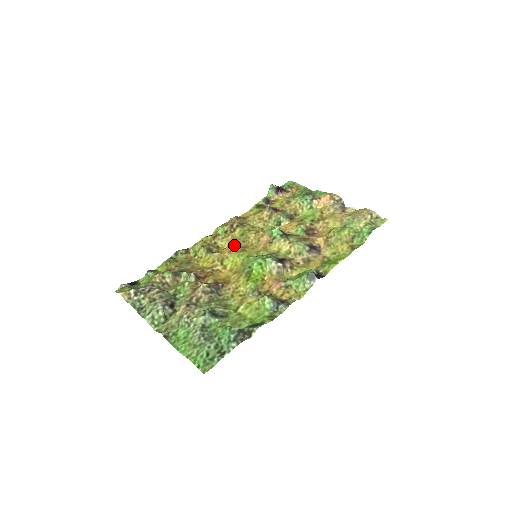
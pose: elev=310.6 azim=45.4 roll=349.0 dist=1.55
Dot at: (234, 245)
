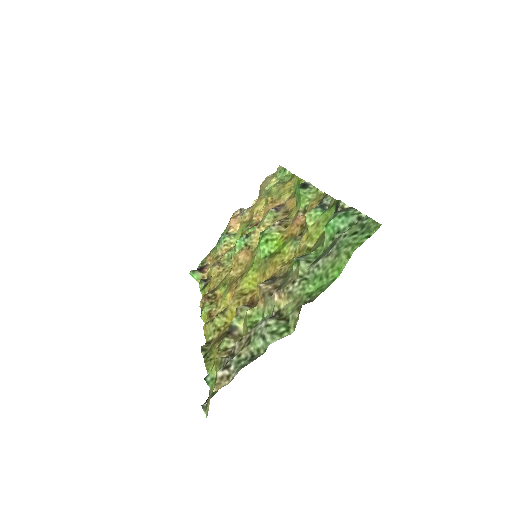
Dot at: (231, 286)
